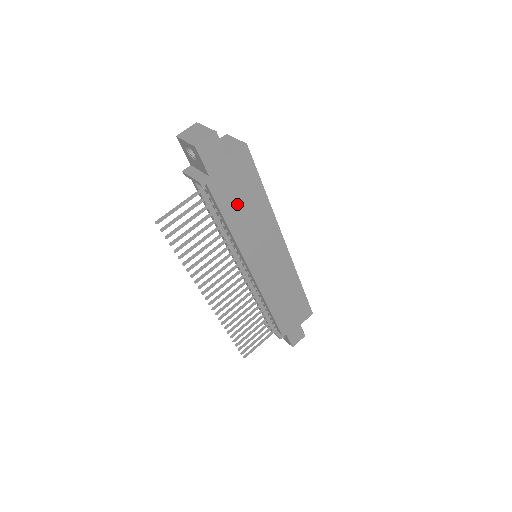
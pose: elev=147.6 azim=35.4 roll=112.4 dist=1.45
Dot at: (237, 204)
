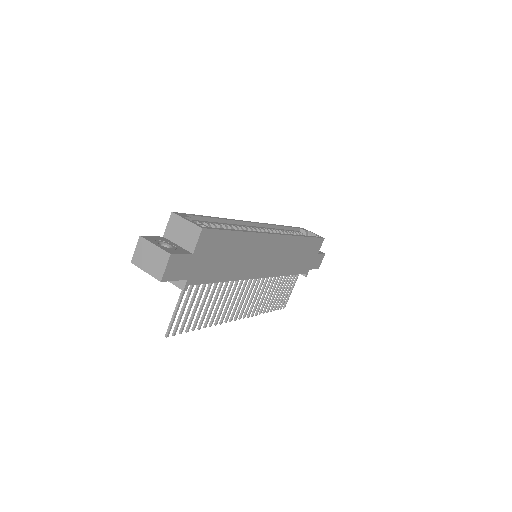
Dot at: (222, 264)
